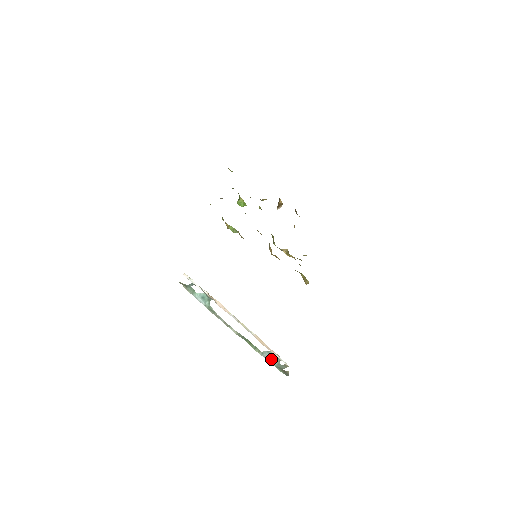
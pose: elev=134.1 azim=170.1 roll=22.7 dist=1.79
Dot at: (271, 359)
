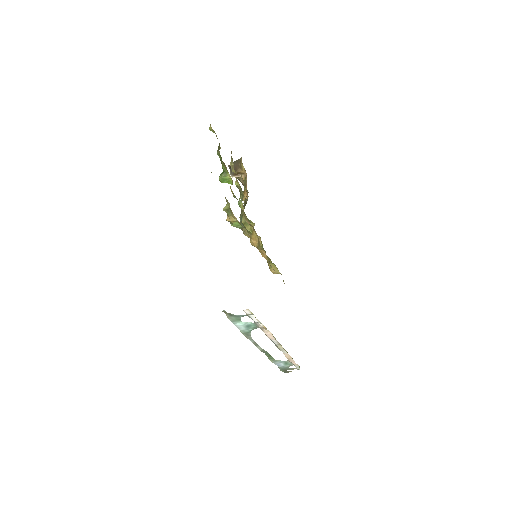
Dot at: (282, 365)
